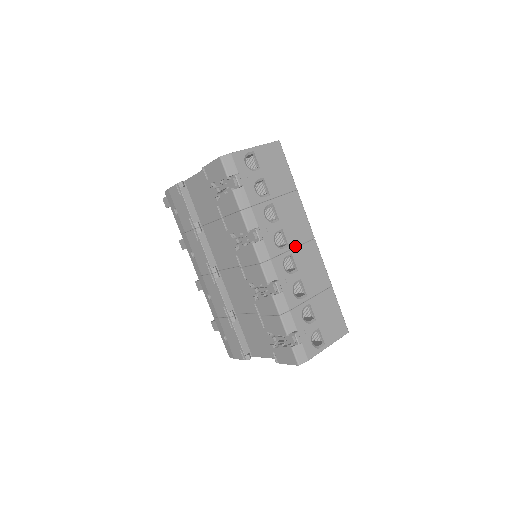
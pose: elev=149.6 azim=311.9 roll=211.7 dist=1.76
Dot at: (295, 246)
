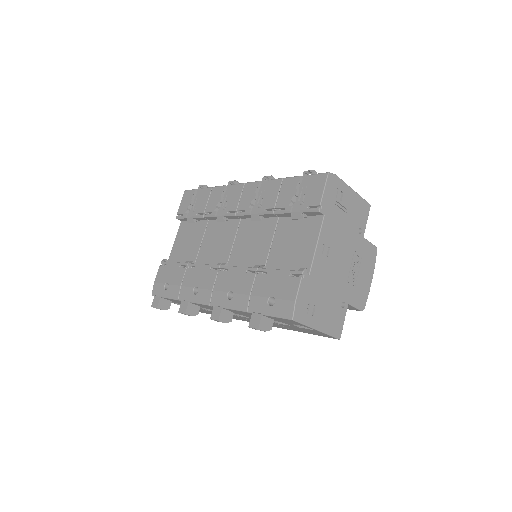
Dot at: occluded
